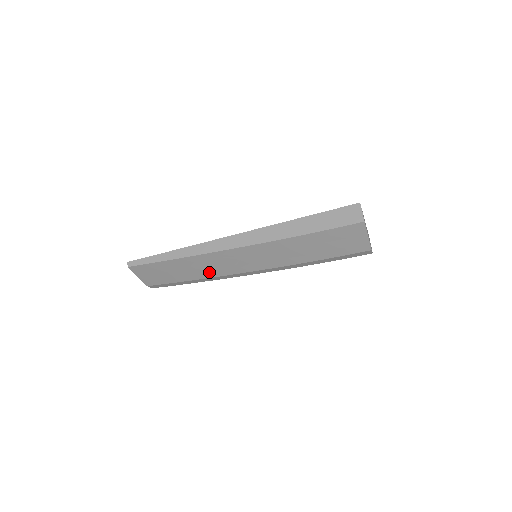
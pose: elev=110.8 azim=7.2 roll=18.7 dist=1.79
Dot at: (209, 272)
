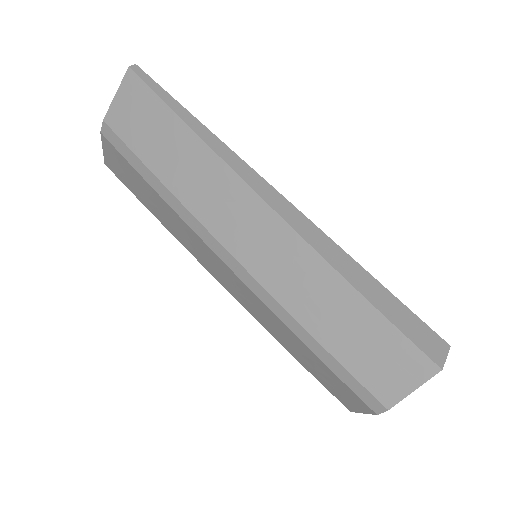
Dot at: (196, 198)
